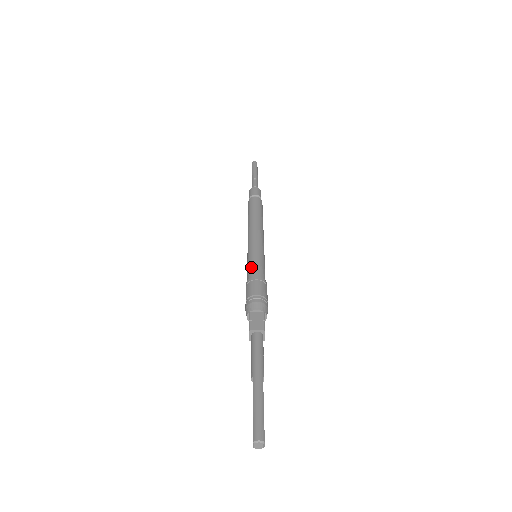
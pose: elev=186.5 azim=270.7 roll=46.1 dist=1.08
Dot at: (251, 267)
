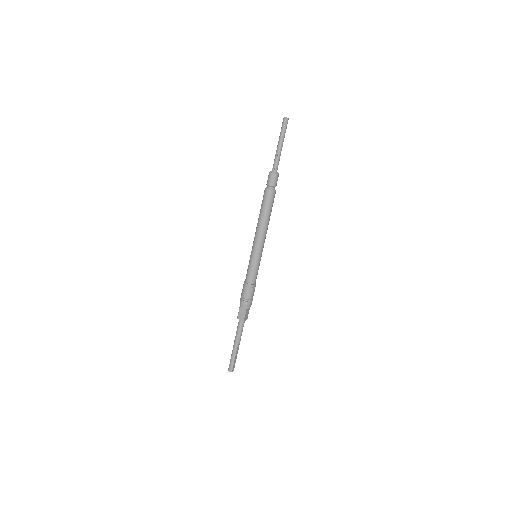
Dot at: (247, 272)
